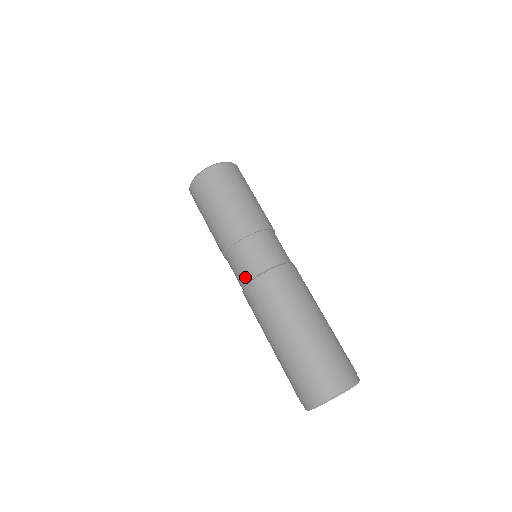
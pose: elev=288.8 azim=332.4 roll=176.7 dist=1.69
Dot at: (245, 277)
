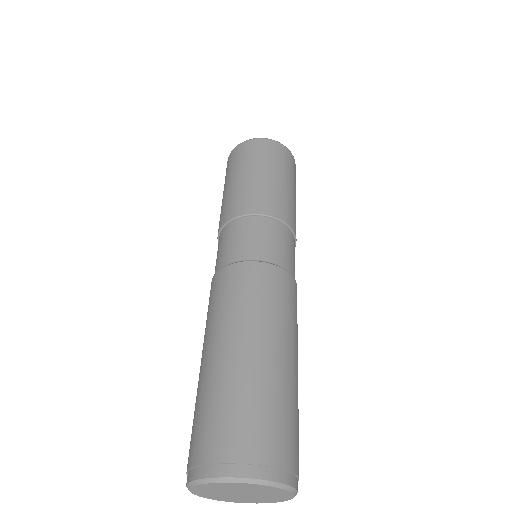
Dot at: (227, 258)
